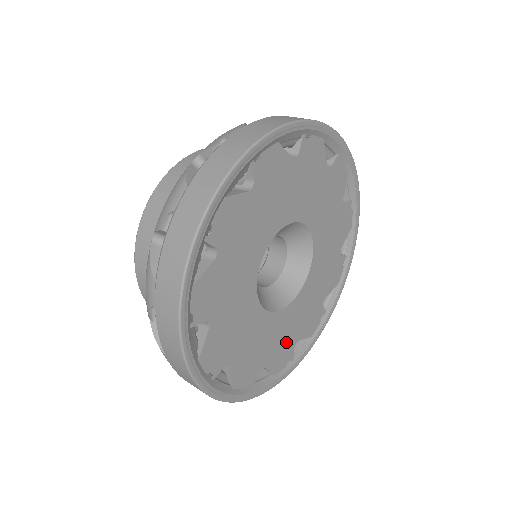
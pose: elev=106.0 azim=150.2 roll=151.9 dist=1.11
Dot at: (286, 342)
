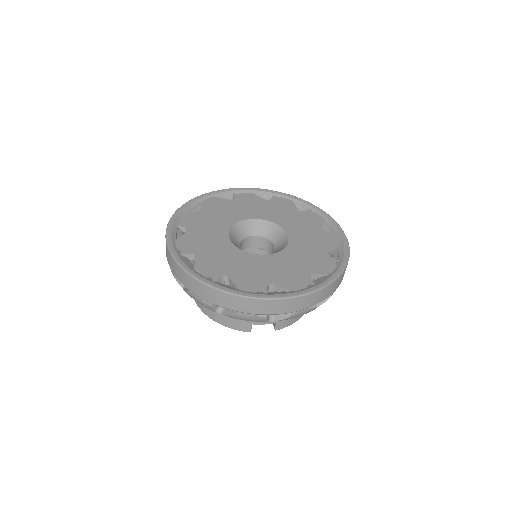
Dot at: (315, 258)
